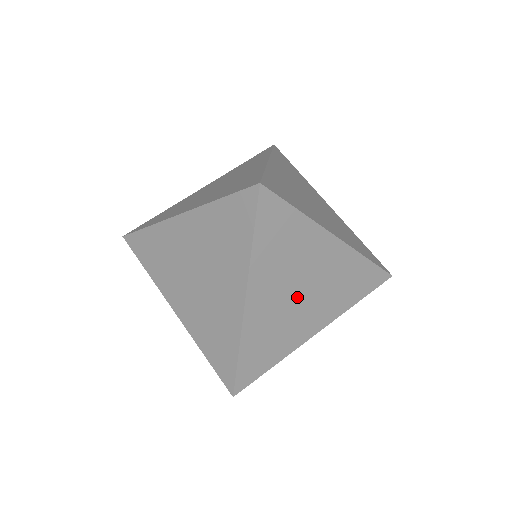
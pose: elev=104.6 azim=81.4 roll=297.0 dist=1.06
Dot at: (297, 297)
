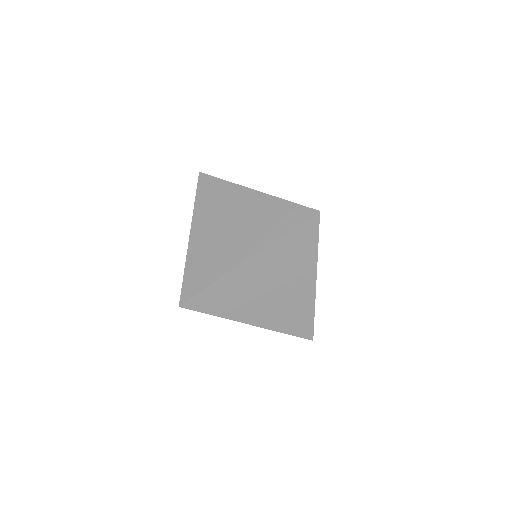
Dot at: occluded
